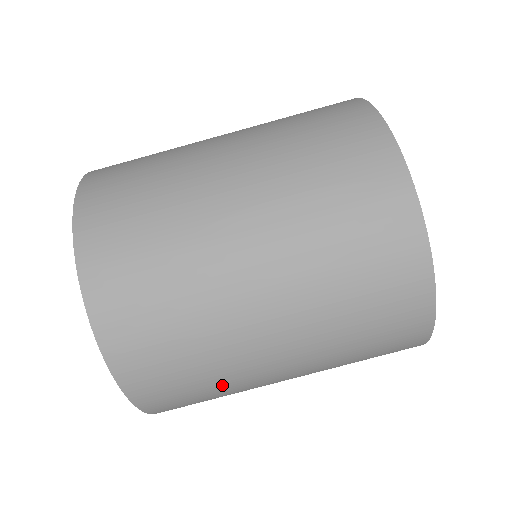
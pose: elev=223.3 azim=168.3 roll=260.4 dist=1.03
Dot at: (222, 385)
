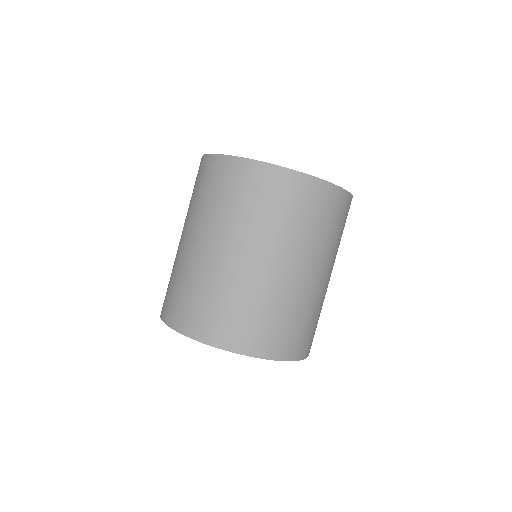
Dot at: (290, 308)
